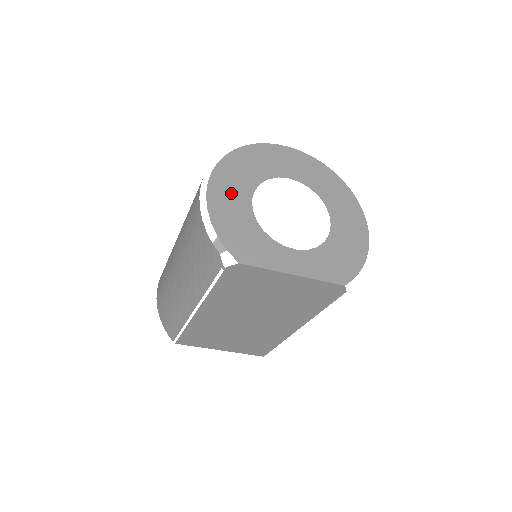
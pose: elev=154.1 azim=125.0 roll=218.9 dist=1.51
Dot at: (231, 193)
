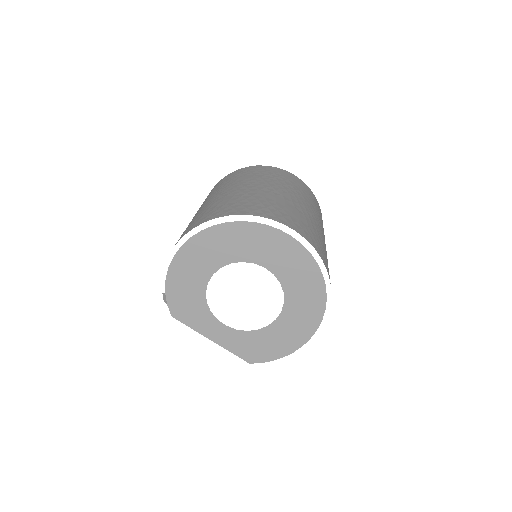
Dot at: (196, 263)
